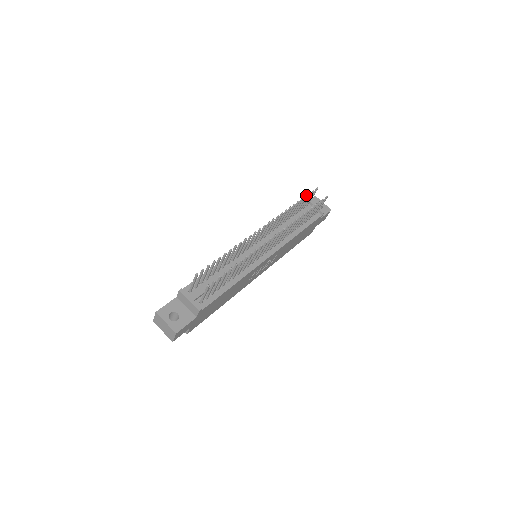
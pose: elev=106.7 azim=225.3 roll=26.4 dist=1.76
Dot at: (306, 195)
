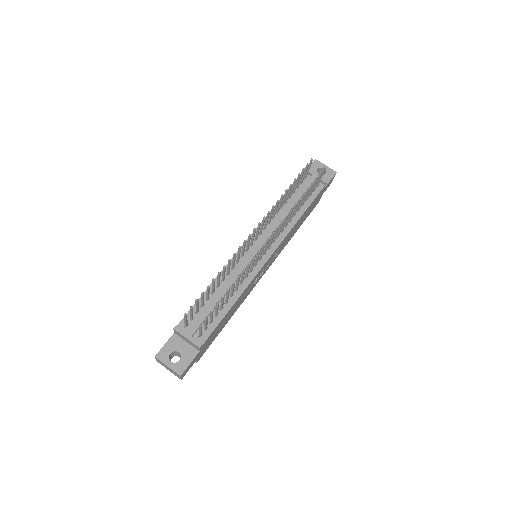
Dot at: (299, 173)
